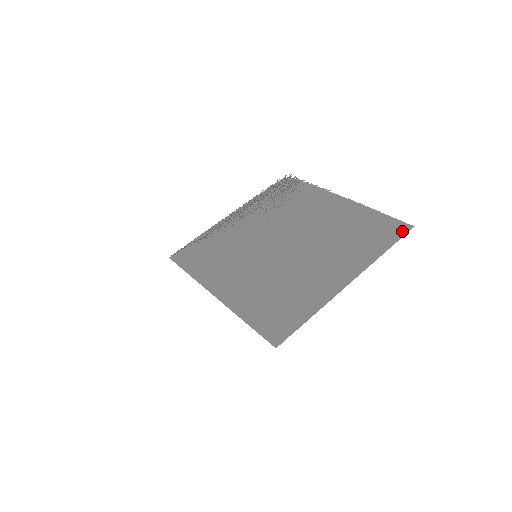
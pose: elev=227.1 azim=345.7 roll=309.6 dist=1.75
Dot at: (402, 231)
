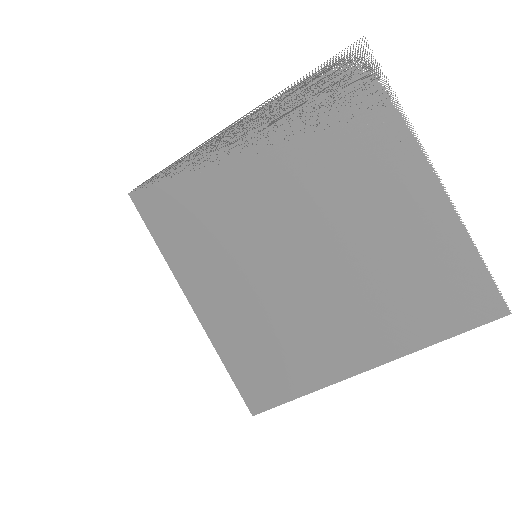
Dot at: (487, 315)
